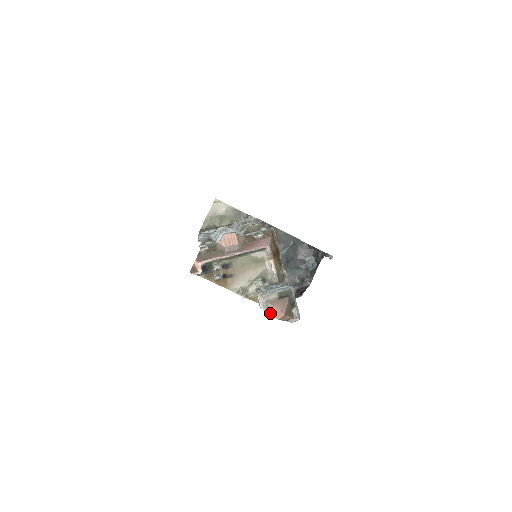
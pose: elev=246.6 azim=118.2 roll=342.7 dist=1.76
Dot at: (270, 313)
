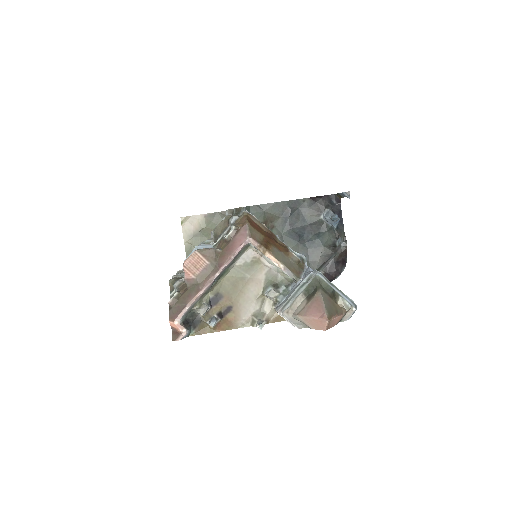
Dot at: occluded
